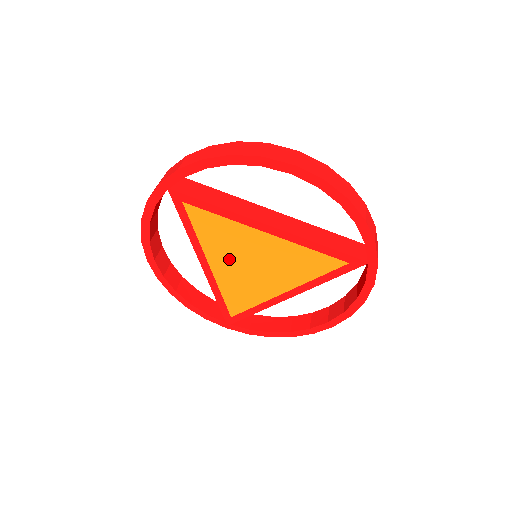
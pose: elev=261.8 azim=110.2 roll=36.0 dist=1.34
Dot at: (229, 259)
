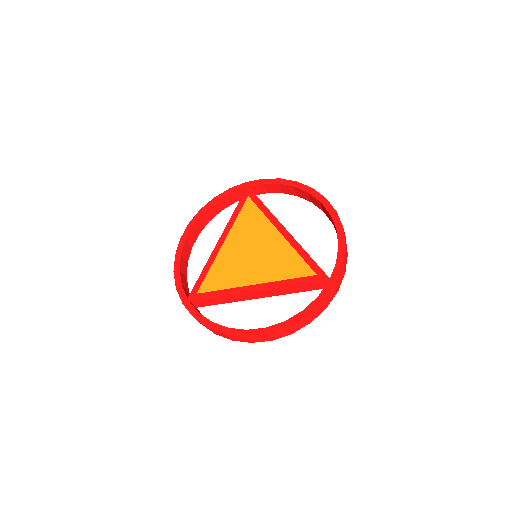
Dot at: (241, 243)
